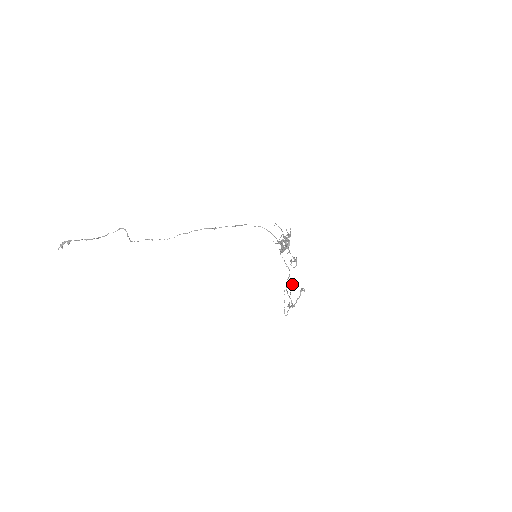
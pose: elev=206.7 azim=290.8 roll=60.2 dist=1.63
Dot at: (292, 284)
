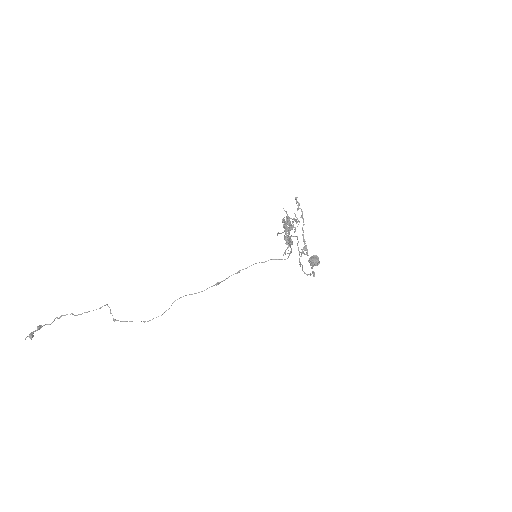
Dot at: (311, 258)
